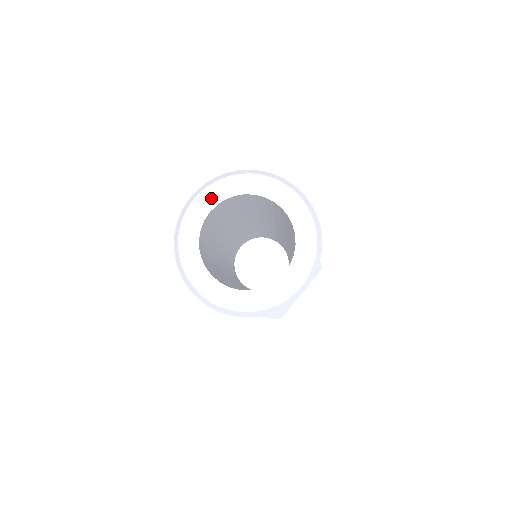
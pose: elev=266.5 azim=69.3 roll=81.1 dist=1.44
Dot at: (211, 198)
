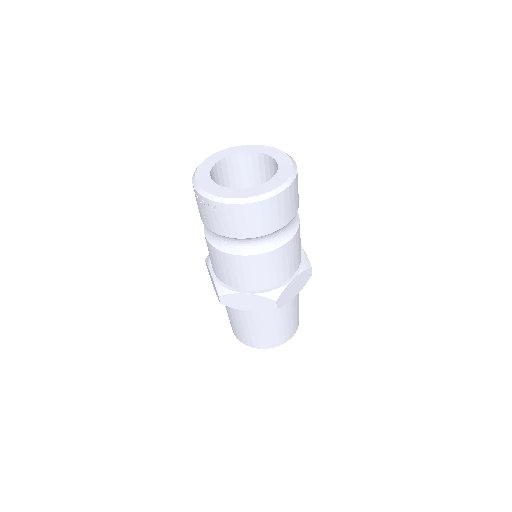
Dot at: (203, 176)
